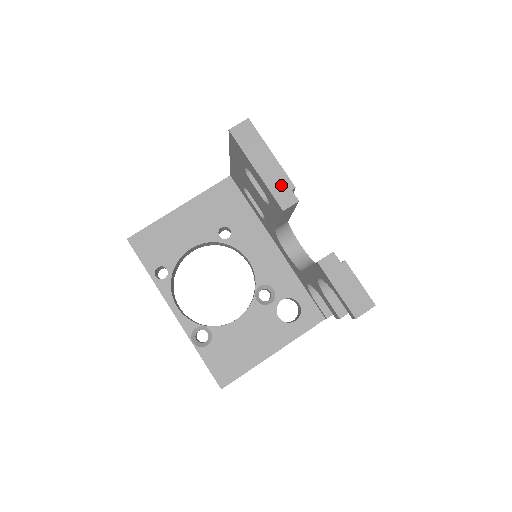
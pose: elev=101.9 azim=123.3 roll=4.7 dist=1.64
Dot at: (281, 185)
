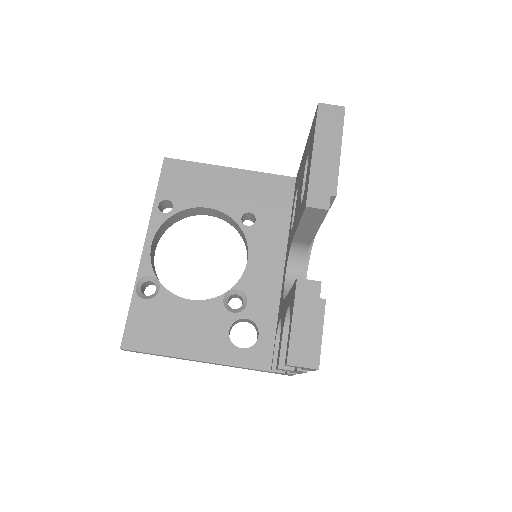
Dot at: (324, 183)
